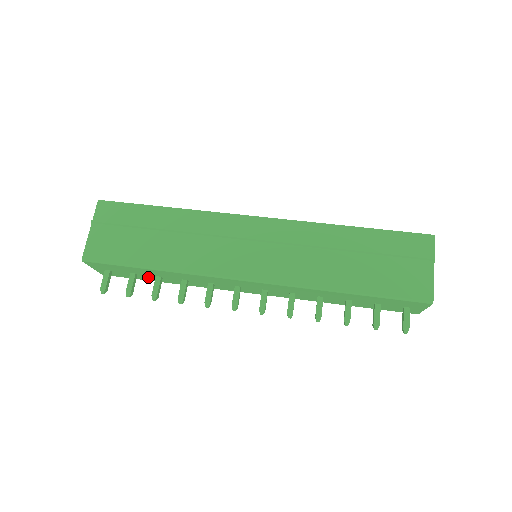
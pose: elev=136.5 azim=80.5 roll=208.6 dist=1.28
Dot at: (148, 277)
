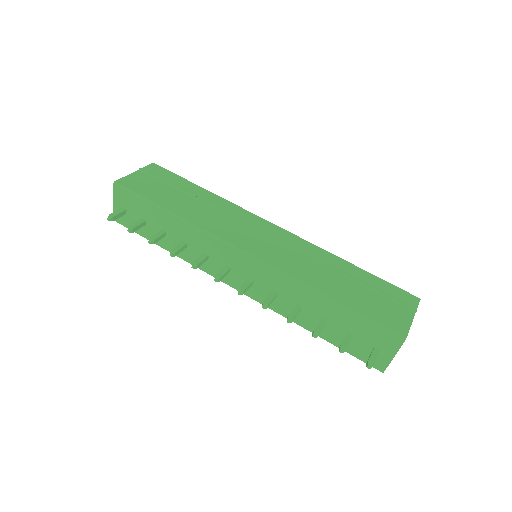
Dot at: (153, 232)
